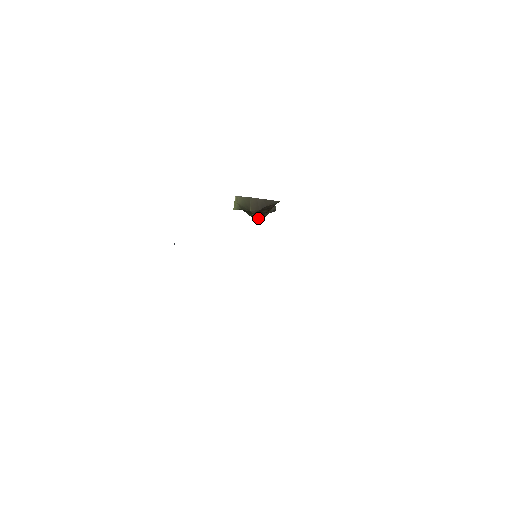
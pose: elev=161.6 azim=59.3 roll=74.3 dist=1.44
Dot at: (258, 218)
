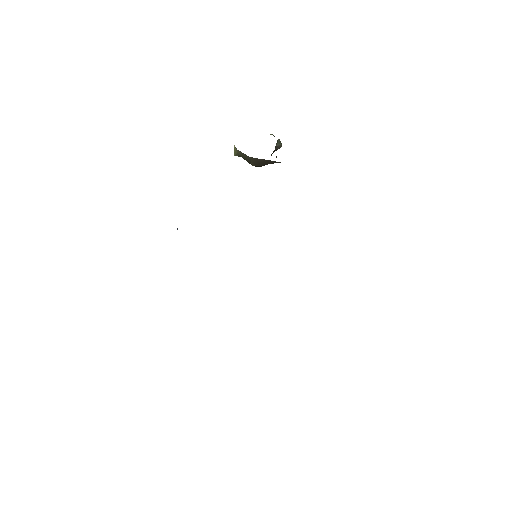
Dot at: occluded
